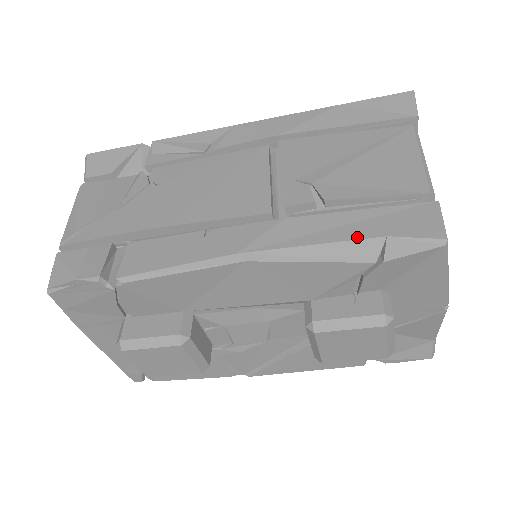
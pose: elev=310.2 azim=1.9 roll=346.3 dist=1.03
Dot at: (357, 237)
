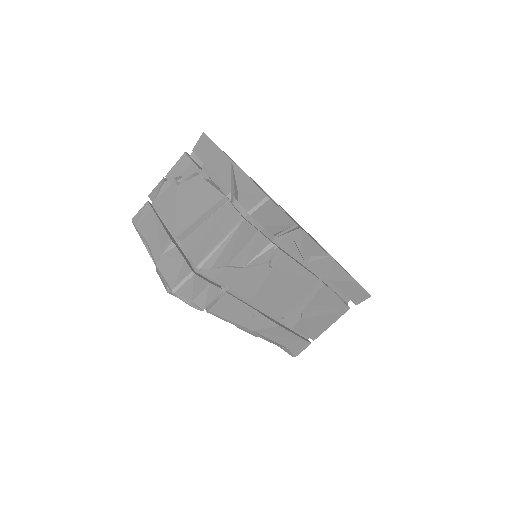
Dot at: (284, 345)
